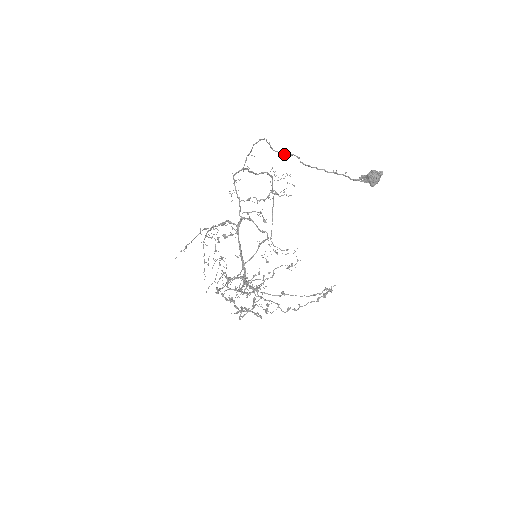
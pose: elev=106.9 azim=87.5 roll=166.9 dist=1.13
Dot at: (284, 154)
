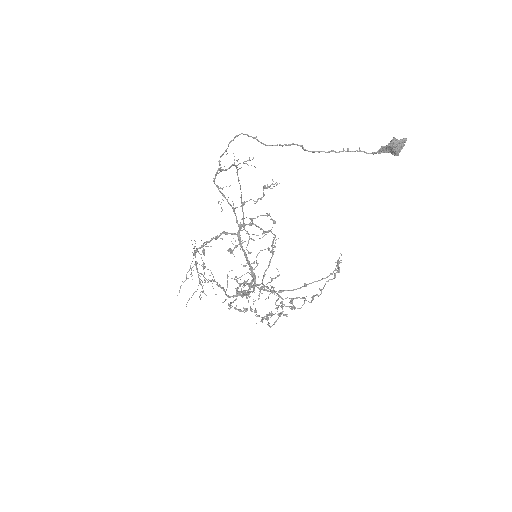
Dot at: occluded
